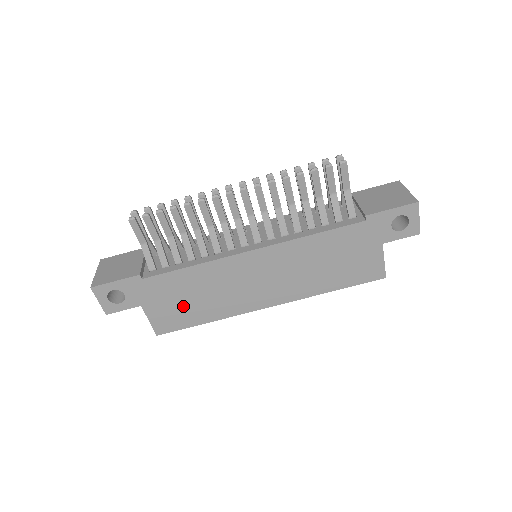
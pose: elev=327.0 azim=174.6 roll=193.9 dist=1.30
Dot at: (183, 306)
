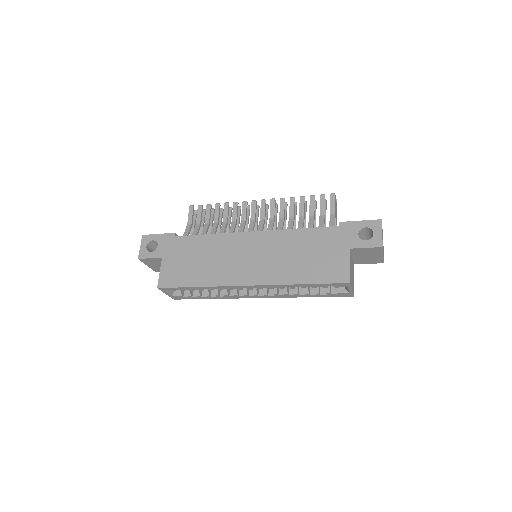
Dot at: (188, 266)
